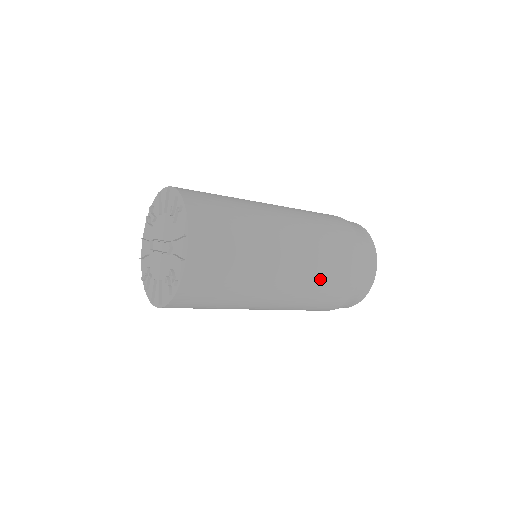
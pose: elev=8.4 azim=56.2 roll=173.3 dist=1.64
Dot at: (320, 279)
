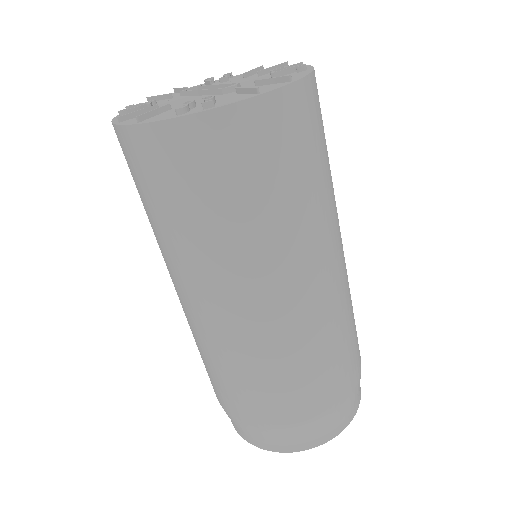
Dot at: (307, 355)
